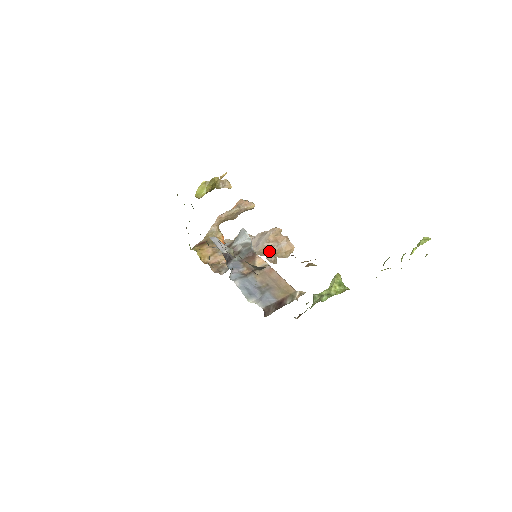
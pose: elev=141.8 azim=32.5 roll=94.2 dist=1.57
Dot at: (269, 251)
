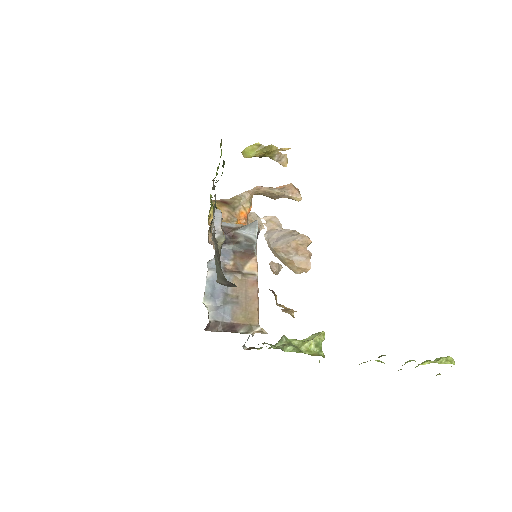
Dot at: (282, 255)
